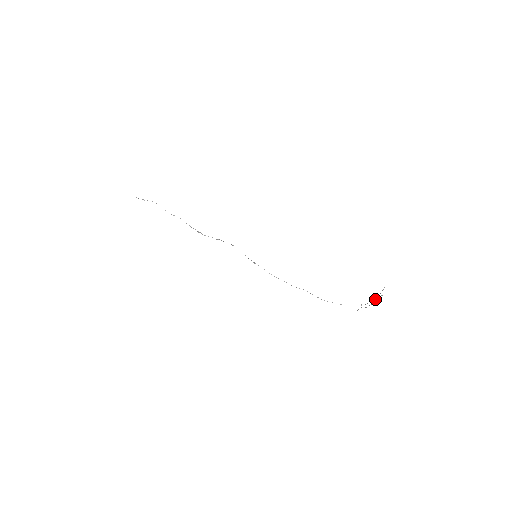
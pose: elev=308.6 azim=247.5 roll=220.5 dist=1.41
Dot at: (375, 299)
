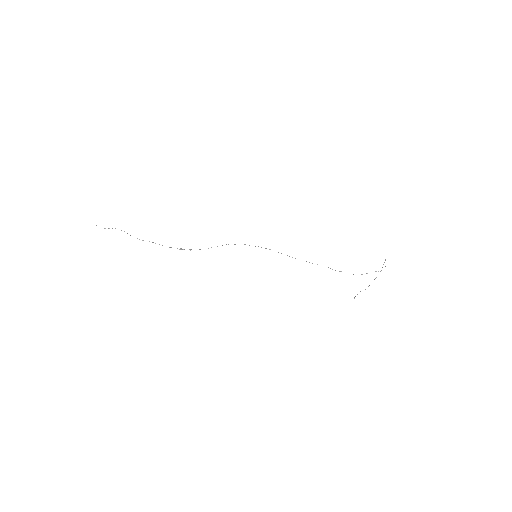
Dot at: (385, 266)
